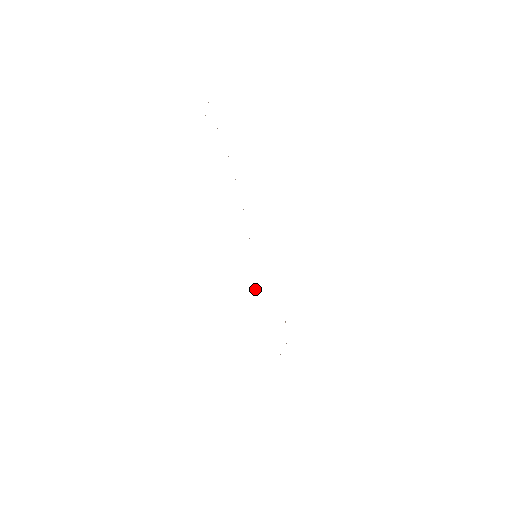
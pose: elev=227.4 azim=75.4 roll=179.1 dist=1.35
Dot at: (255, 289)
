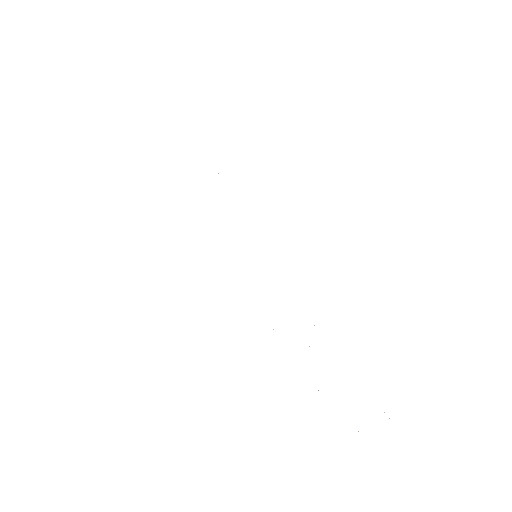
Dot at: occluded
